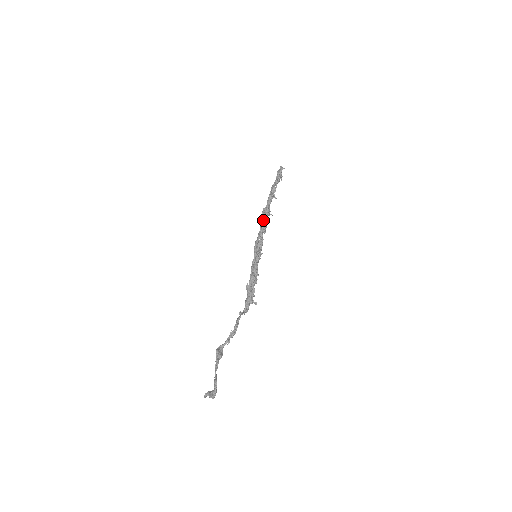
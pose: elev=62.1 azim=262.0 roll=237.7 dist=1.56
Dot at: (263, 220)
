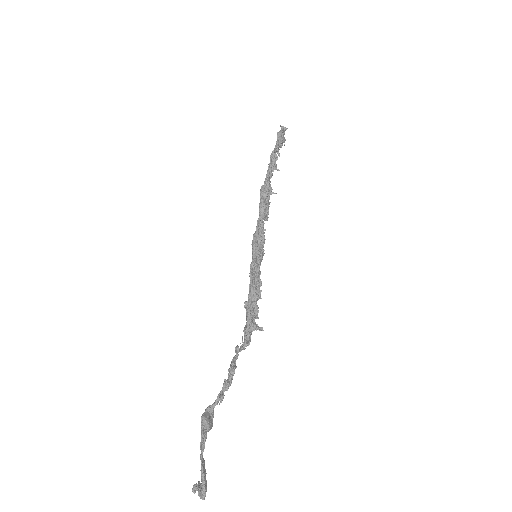
Dot at: (262, 202)
